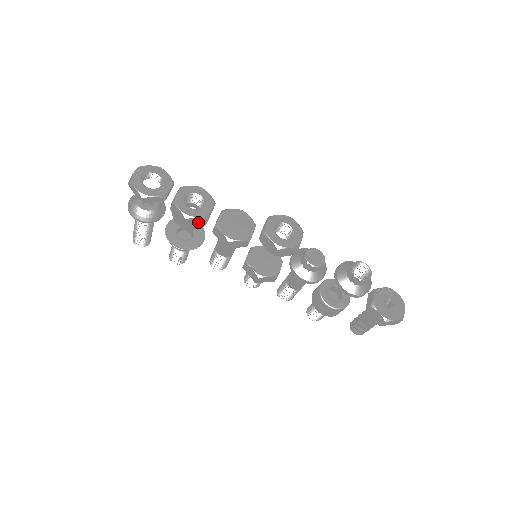
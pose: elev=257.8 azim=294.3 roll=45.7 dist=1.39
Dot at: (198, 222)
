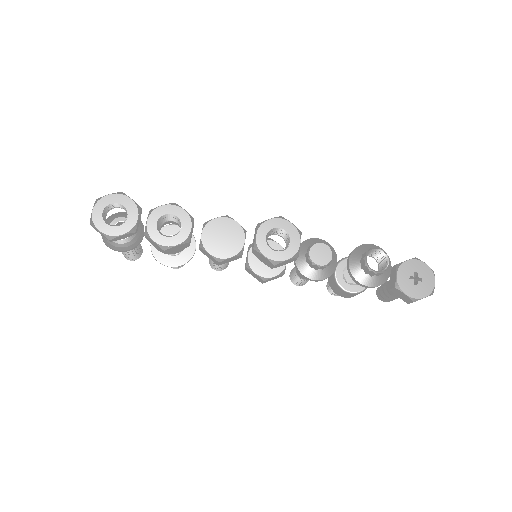
Dot at: (180, 247)
